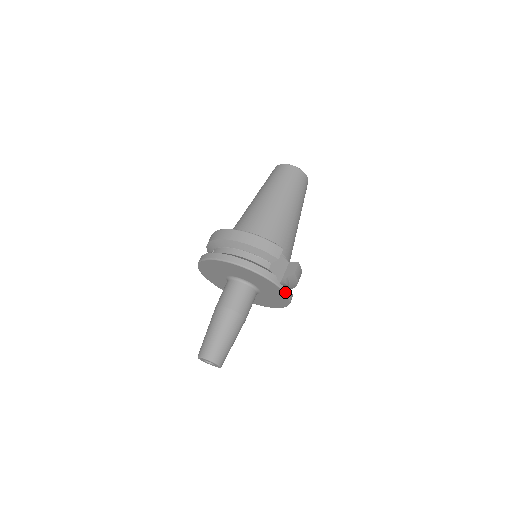
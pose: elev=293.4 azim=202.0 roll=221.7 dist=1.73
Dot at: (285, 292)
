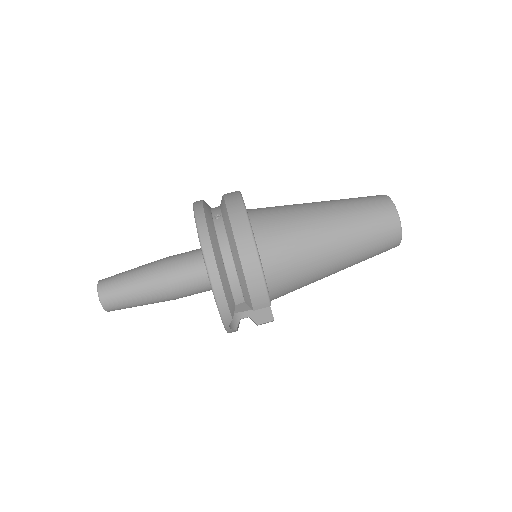
Dot at: (228, 331)
